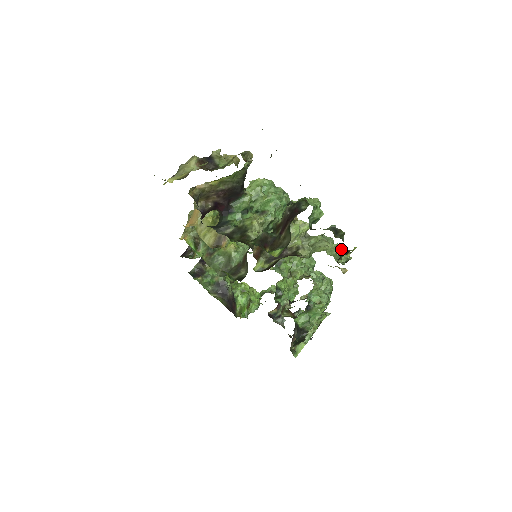
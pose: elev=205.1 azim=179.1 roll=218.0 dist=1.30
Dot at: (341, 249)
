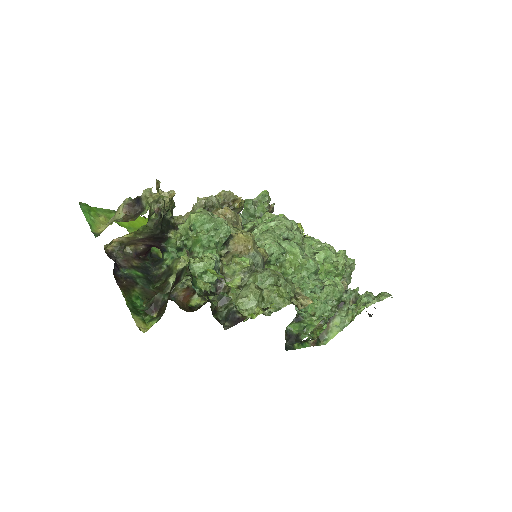
Dot at: (231, 318)
